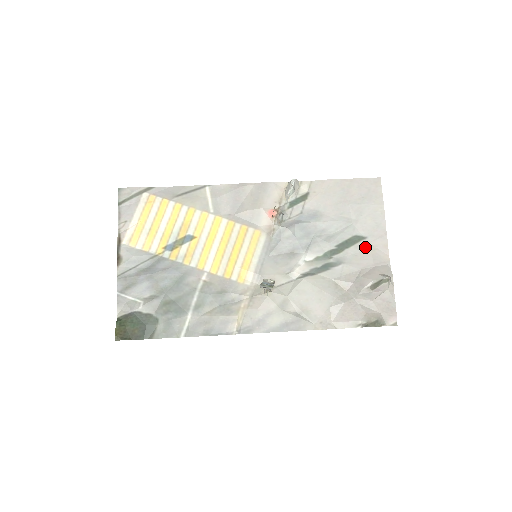
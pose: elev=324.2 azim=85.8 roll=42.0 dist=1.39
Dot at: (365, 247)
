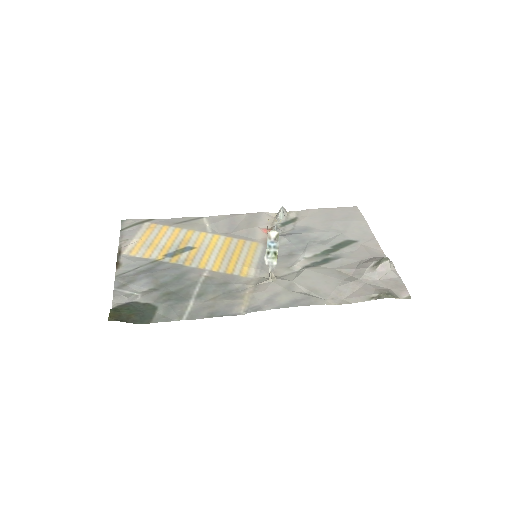
Dot at: (358, 247)
